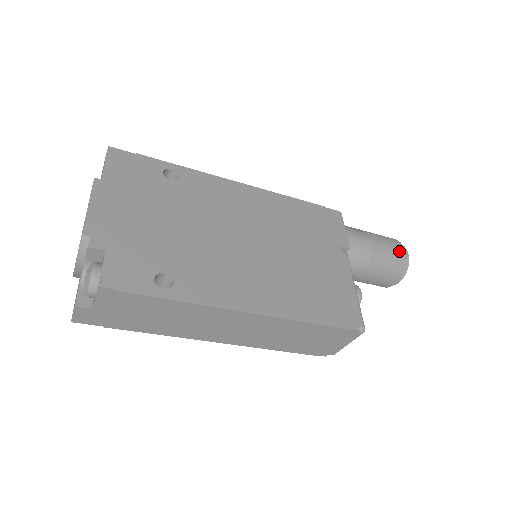
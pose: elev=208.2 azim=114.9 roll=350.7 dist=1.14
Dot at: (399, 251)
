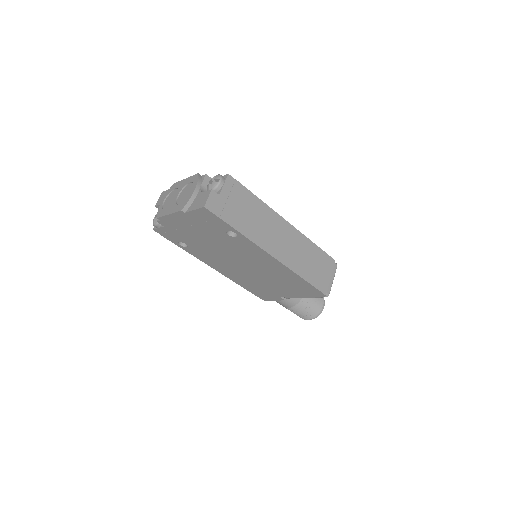
Dot at: occluded
